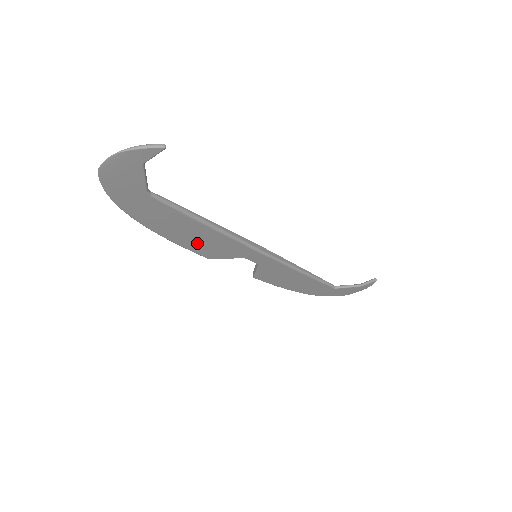
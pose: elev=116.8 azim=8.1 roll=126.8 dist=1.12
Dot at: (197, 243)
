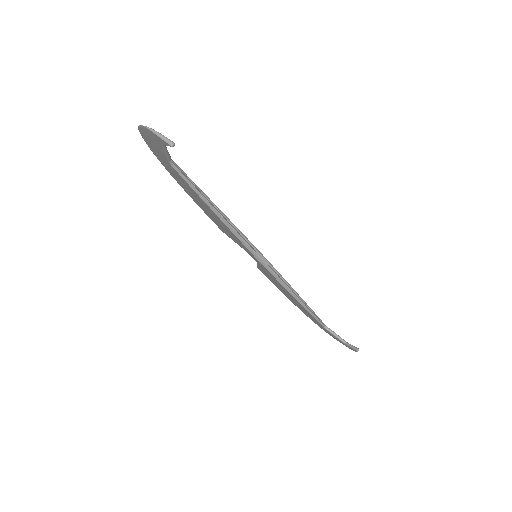
Dot at: (210, 215)
